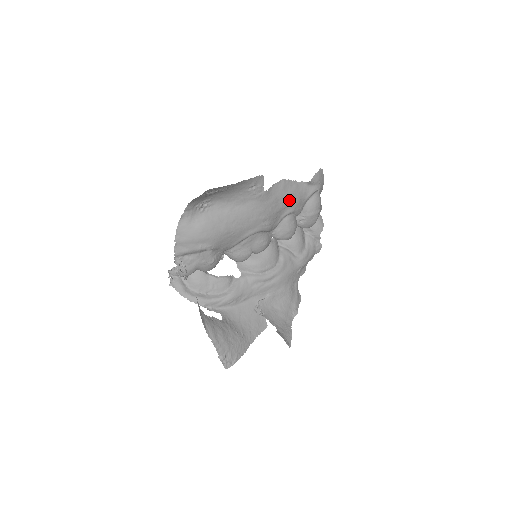
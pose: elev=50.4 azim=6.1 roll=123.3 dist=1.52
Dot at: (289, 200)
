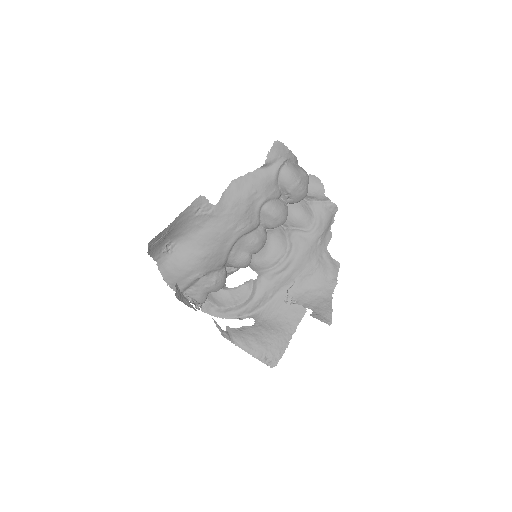
Dot at: (251, 194)
